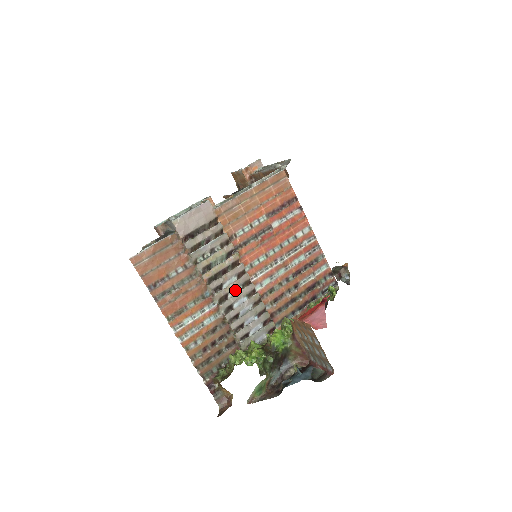
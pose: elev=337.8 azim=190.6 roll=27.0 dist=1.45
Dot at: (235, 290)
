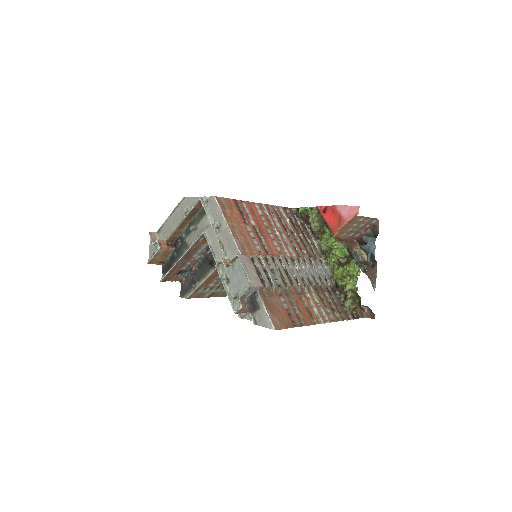
Dot at: (297, 271)
